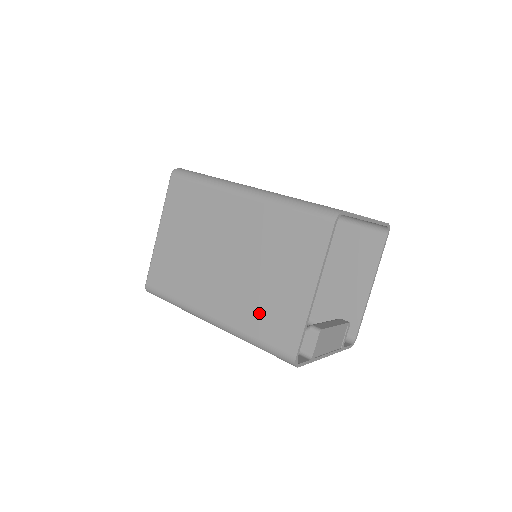
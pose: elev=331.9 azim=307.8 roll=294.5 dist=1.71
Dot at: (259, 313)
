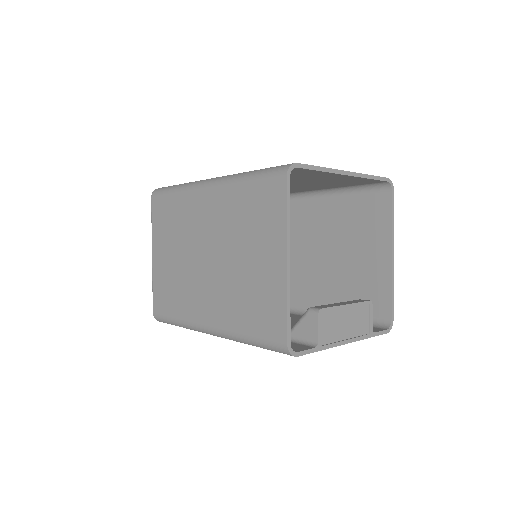
Dot at: (244, 306)
